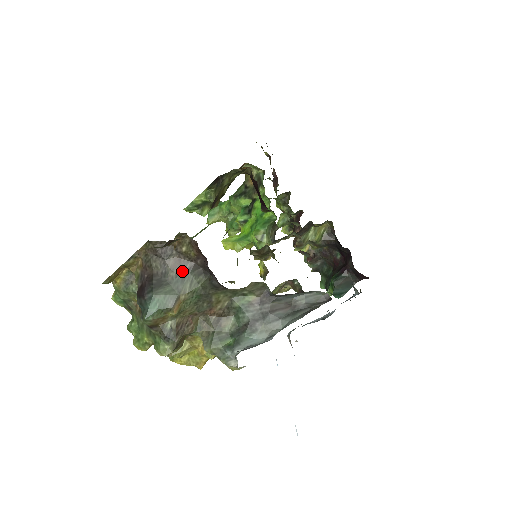
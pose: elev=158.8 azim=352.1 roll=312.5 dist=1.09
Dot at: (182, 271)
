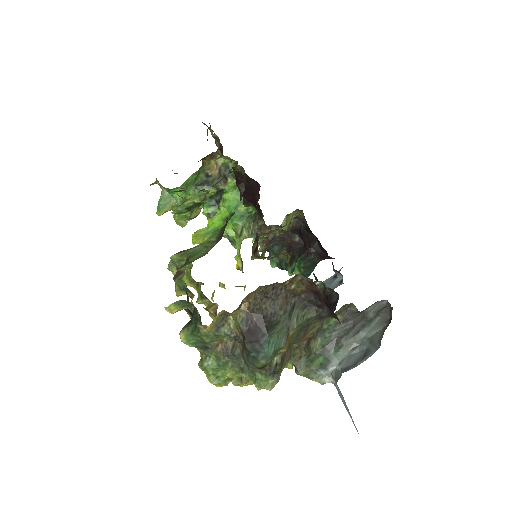
Dot at: (288, 308)
